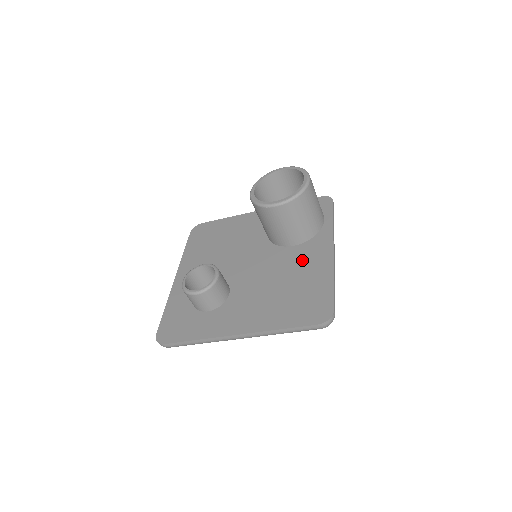
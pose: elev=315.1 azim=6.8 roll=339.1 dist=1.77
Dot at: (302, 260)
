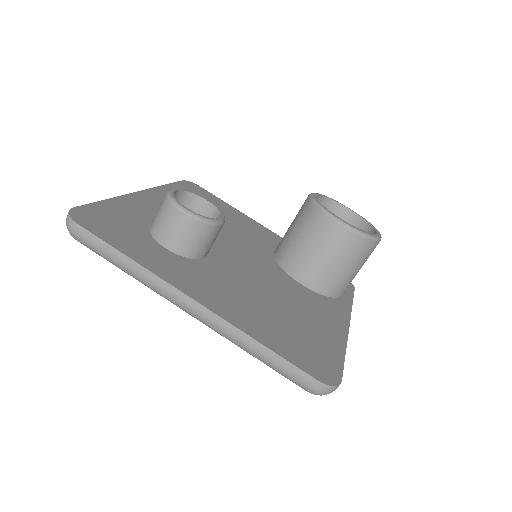
Dot at: (310, 304)
